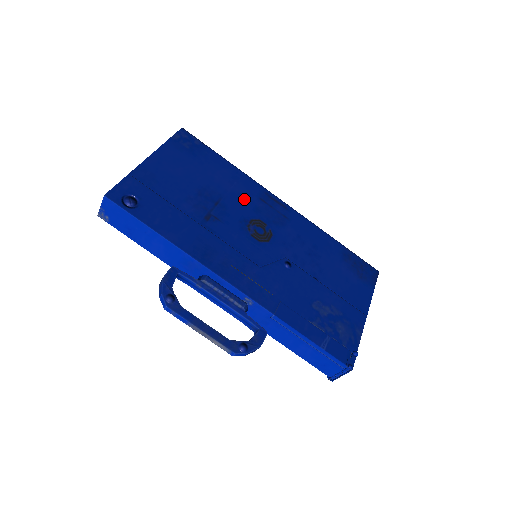
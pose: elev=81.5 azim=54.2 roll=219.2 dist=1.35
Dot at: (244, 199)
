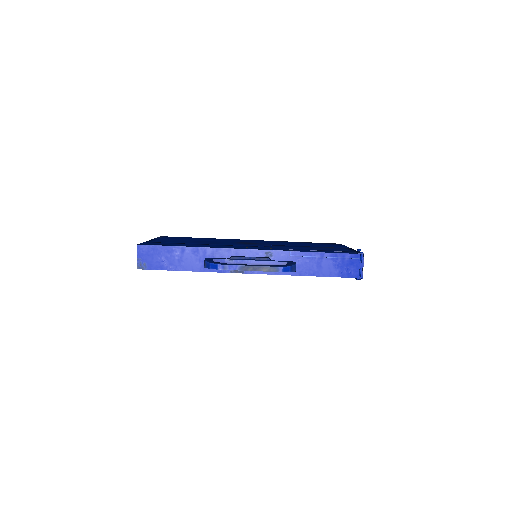
Dot at: occluded
